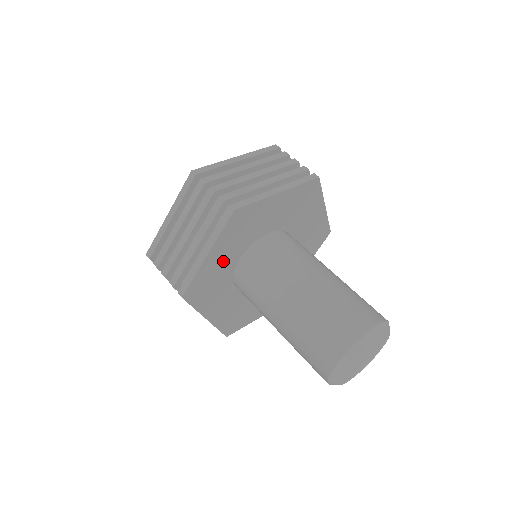
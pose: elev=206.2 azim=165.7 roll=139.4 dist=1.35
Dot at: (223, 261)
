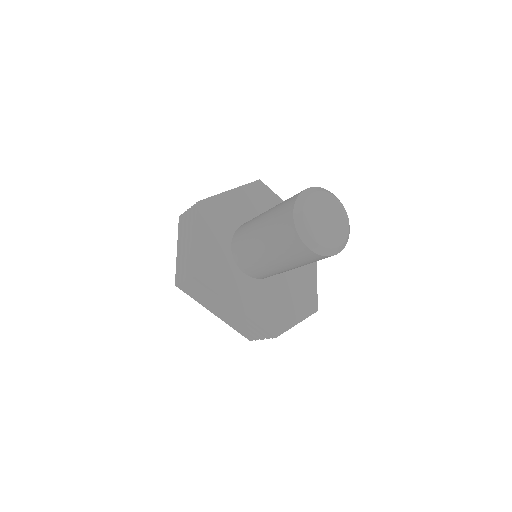
Dot at: (215, 246)
